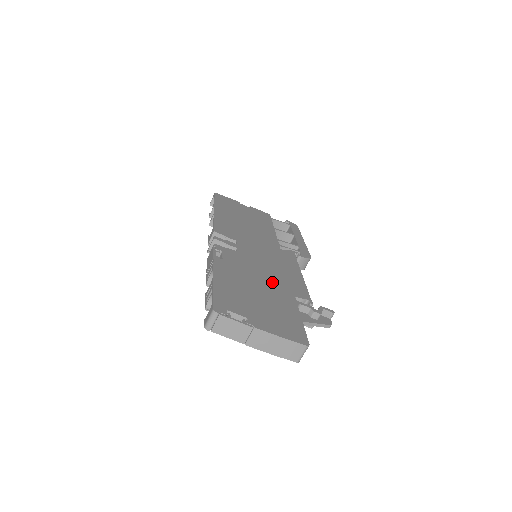
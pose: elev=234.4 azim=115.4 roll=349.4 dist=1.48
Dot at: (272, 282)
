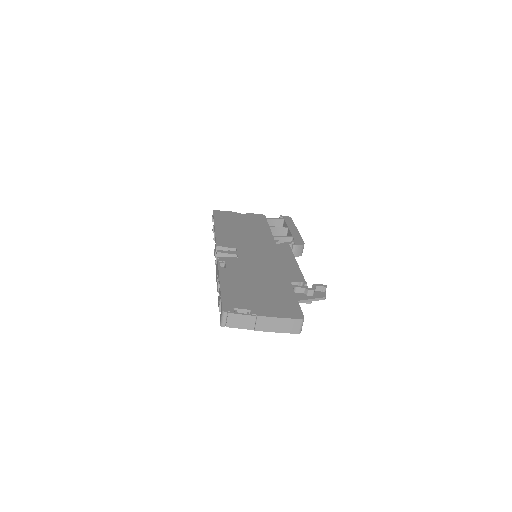
Dot at: (270, 275)
